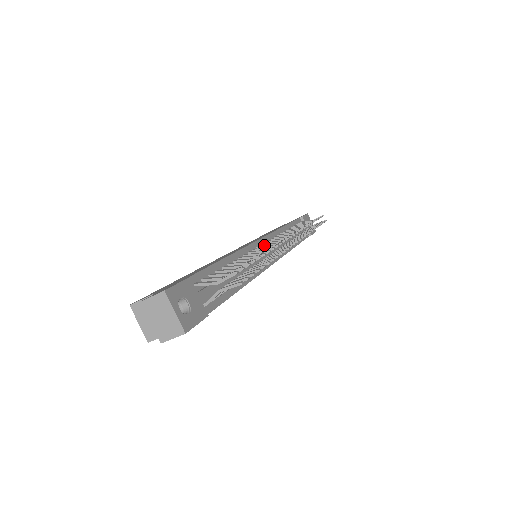
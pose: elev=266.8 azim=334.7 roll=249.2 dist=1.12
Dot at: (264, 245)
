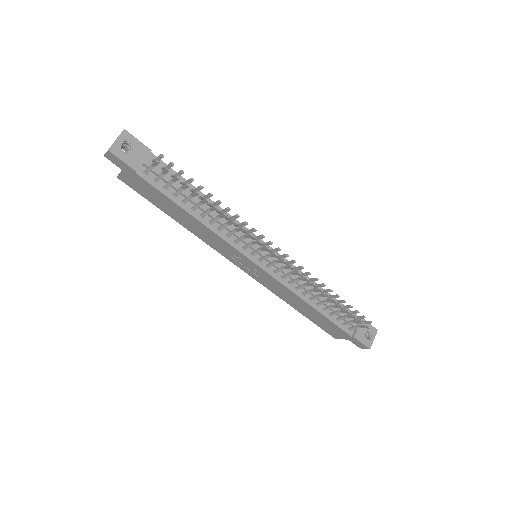
Dot at: occluded
